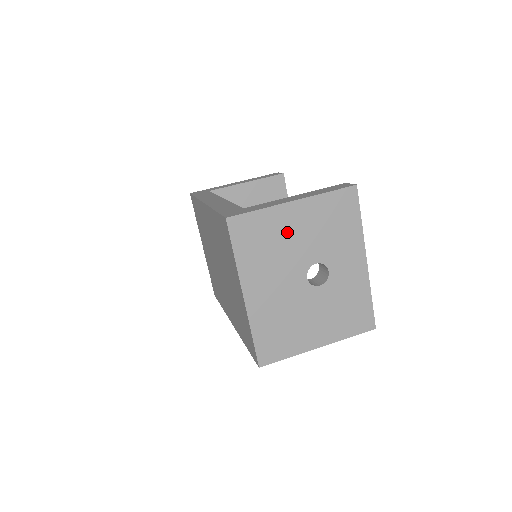
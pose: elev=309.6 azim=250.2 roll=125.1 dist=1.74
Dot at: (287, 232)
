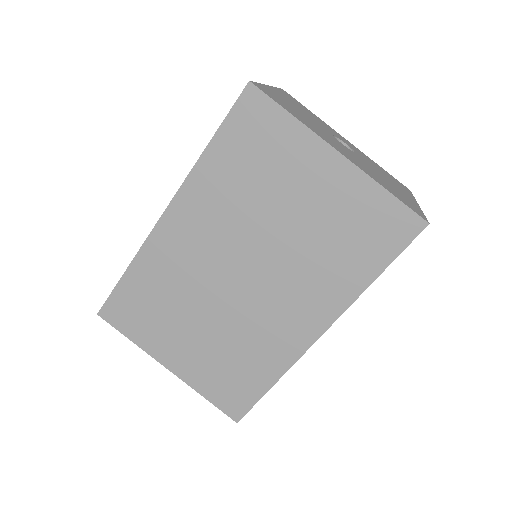
Dot at: (293, 107)
